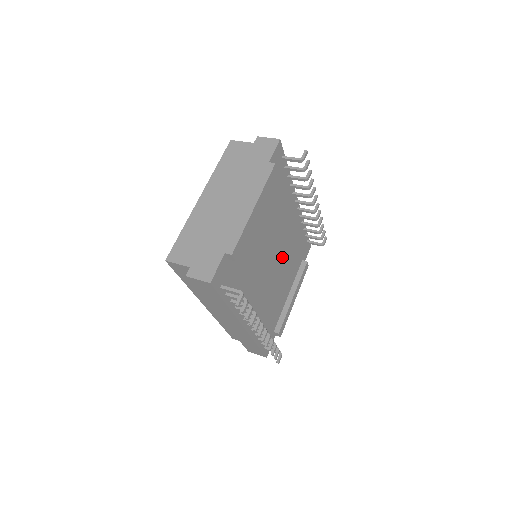
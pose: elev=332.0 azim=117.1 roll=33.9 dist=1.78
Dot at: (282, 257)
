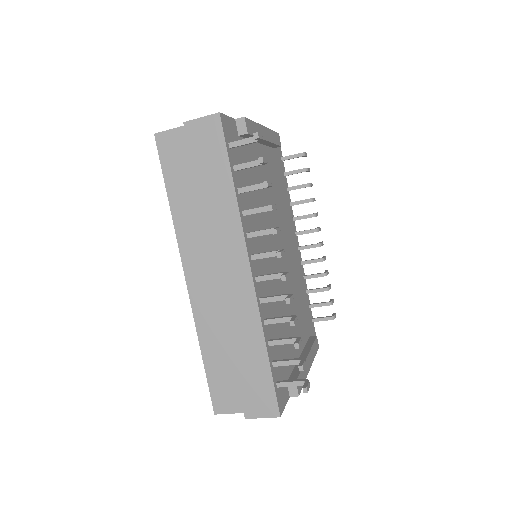
Dot at: occluded
